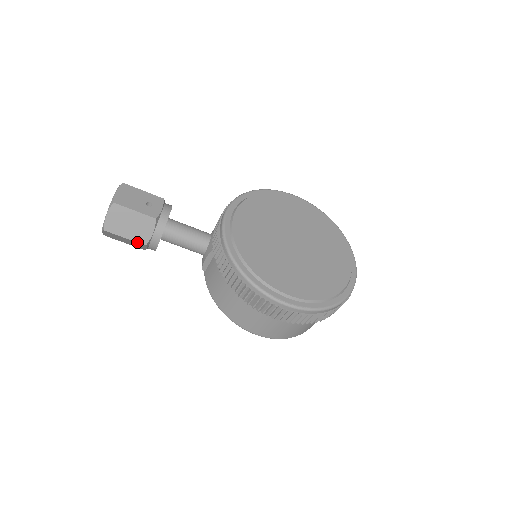
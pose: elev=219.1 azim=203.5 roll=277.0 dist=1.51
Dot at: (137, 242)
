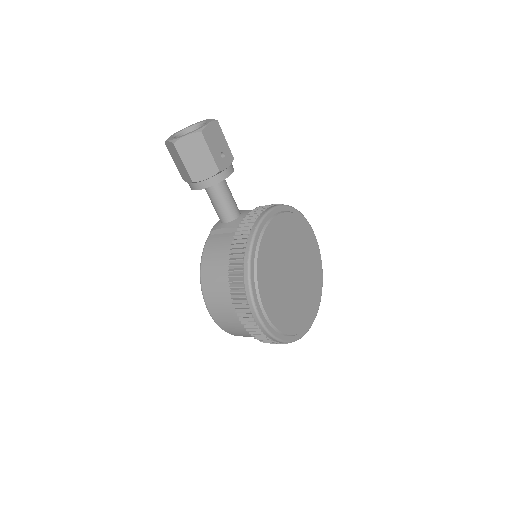
Dot at: (189, 174)
